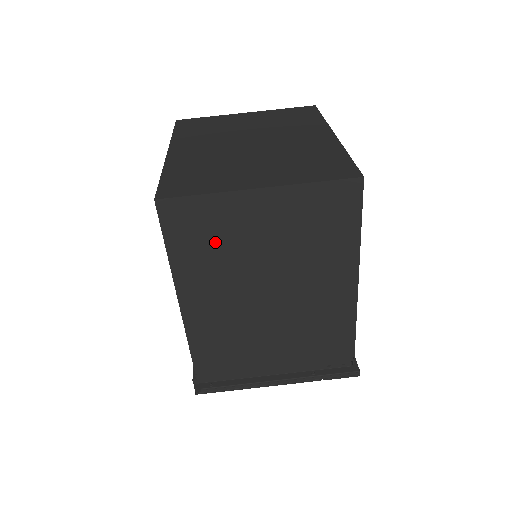
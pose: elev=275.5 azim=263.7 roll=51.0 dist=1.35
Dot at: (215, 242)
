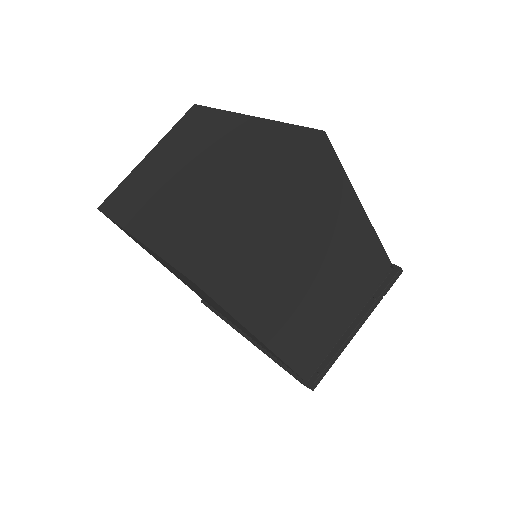
Dot at: (257, 273)
